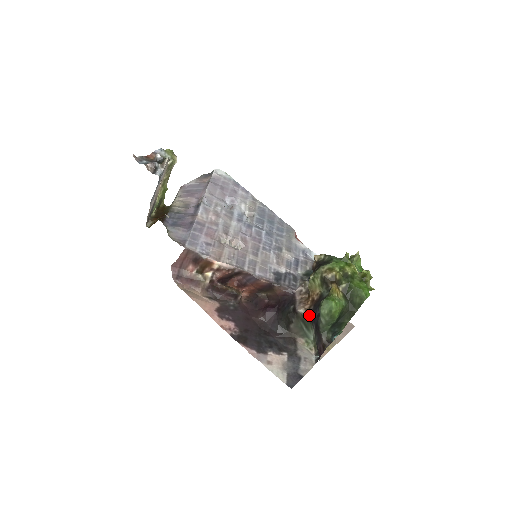
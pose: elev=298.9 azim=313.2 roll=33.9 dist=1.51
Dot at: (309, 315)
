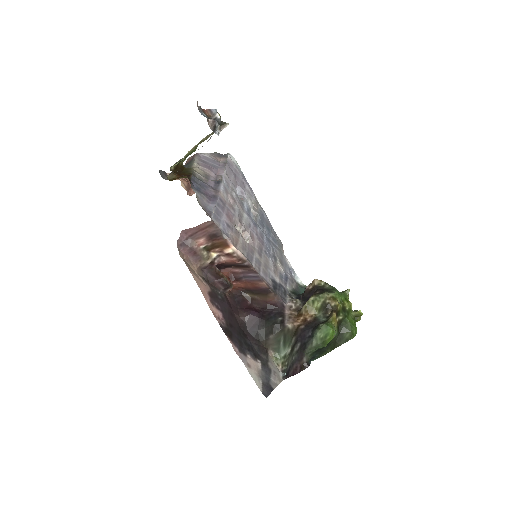
Dot at: (294, 332)
